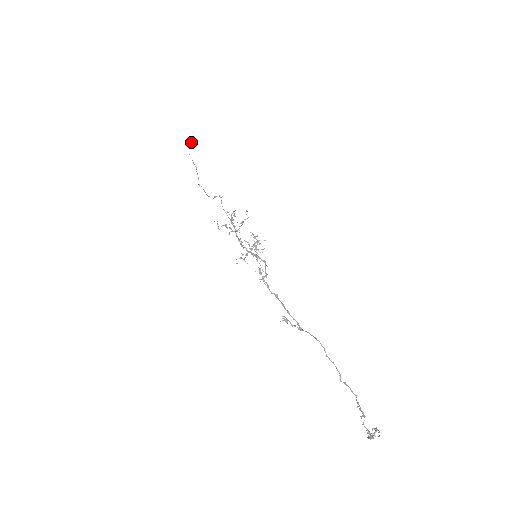
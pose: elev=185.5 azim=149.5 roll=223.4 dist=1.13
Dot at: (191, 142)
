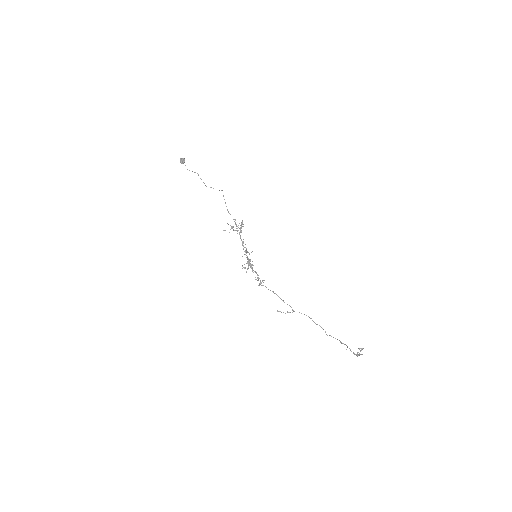
Dot at: (183, 163)
